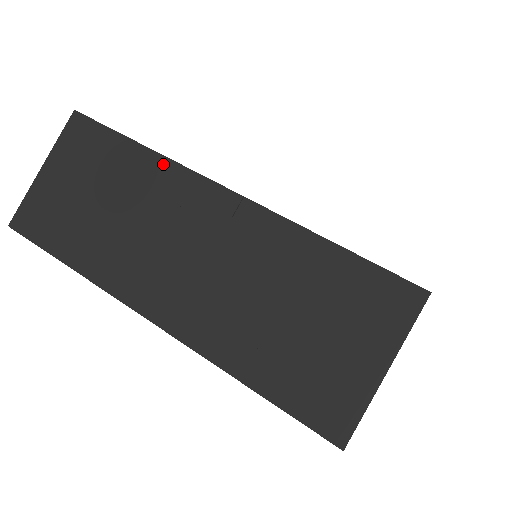
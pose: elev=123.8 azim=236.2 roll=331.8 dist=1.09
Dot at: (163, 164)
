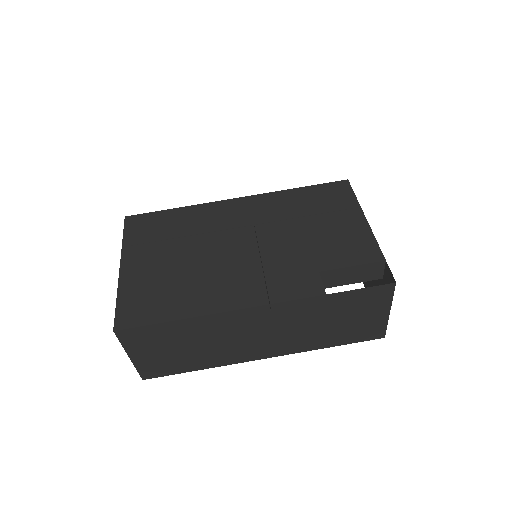
Dot at: (206, 319)
